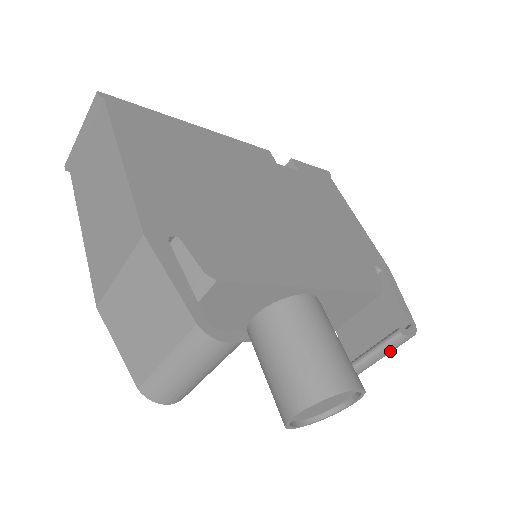
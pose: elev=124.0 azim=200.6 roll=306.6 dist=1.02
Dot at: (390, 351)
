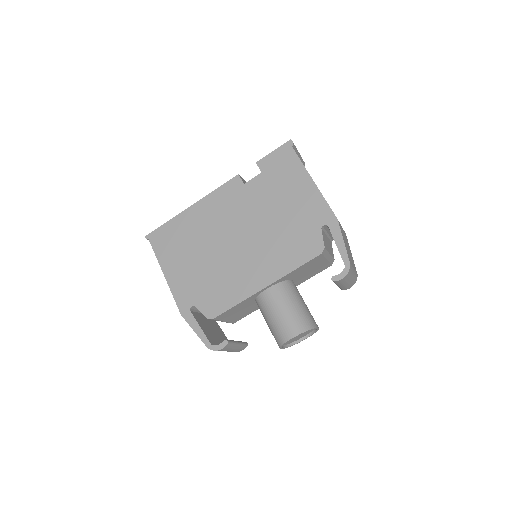
Dot at: (345, 282)
